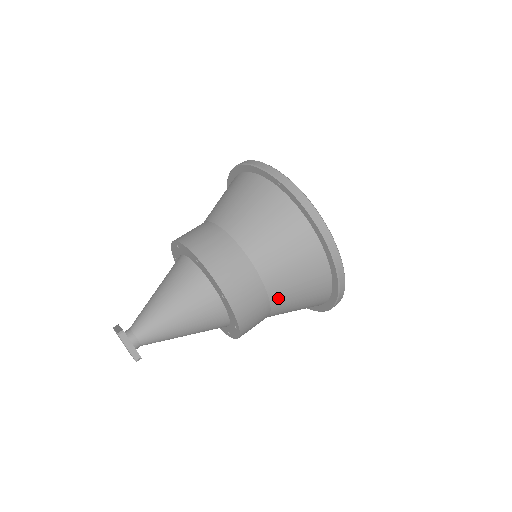
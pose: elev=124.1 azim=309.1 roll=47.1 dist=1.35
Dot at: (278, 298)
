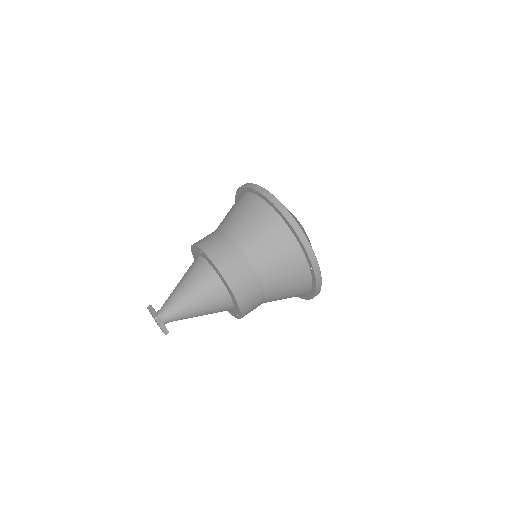
Dot at: (271, 298)
